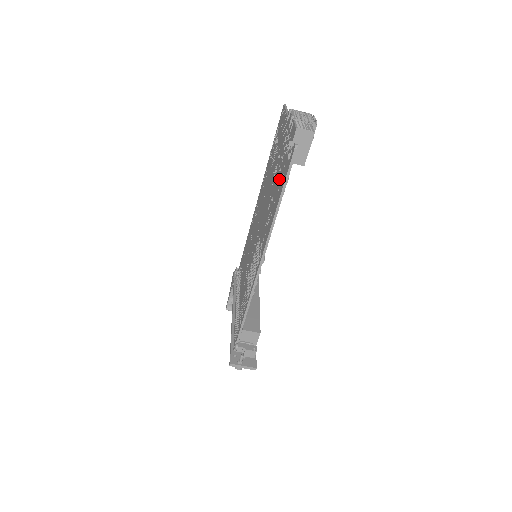
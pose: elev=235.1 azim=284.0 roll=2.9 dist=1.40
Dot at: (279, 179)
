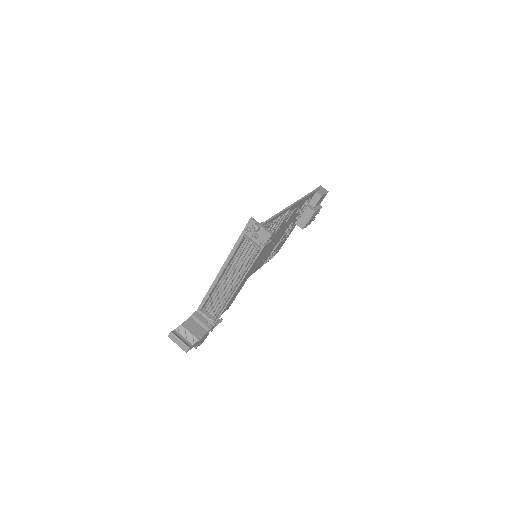
Dot at: occluded
